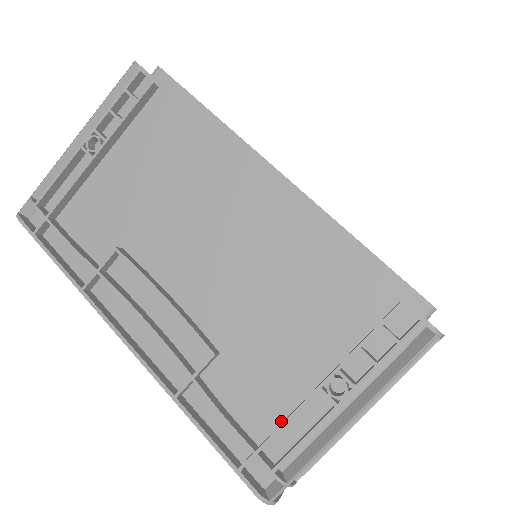
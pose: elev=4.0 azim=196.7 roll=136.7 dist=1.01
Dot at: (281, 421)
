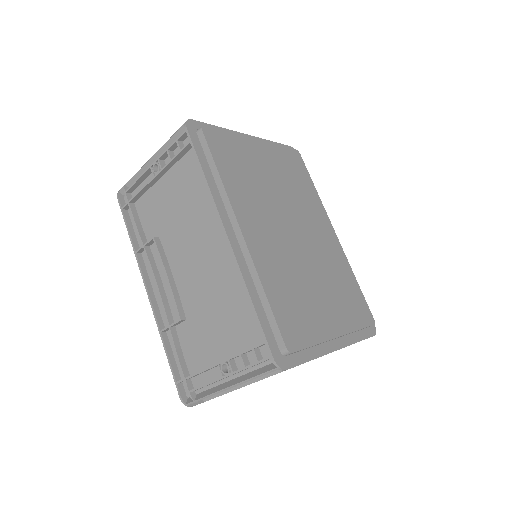
Dot at: occluded
